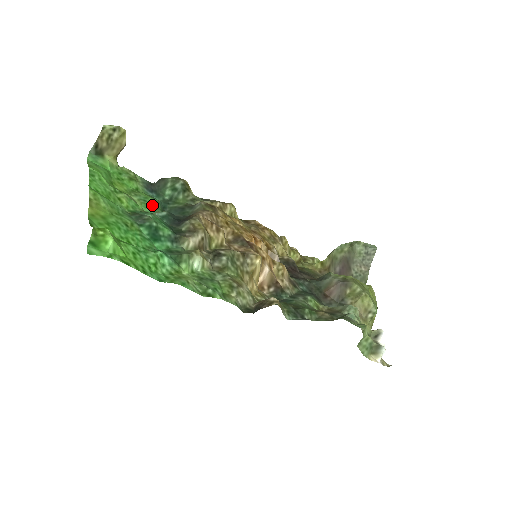
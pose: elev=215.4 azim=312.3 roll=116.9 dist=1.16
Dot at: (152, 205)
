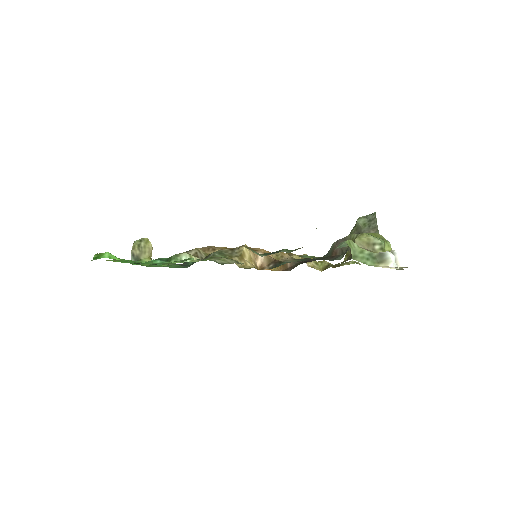
Dot at: (174, 266)
